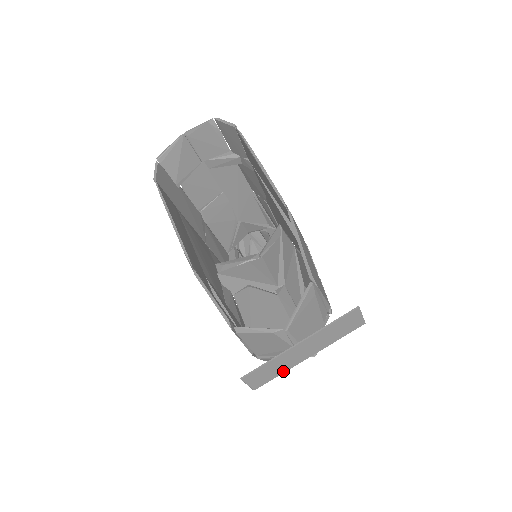
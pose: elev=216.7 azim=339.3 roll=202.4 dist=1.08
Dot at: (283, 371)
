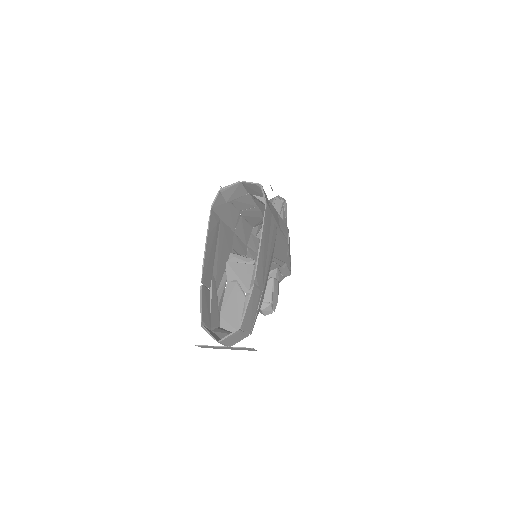
Dot at: (216, 348)
